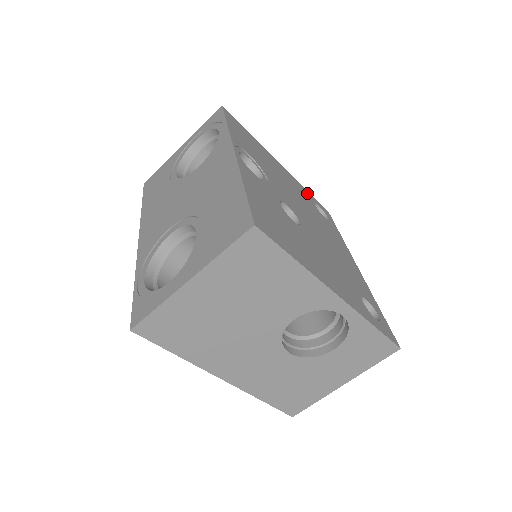
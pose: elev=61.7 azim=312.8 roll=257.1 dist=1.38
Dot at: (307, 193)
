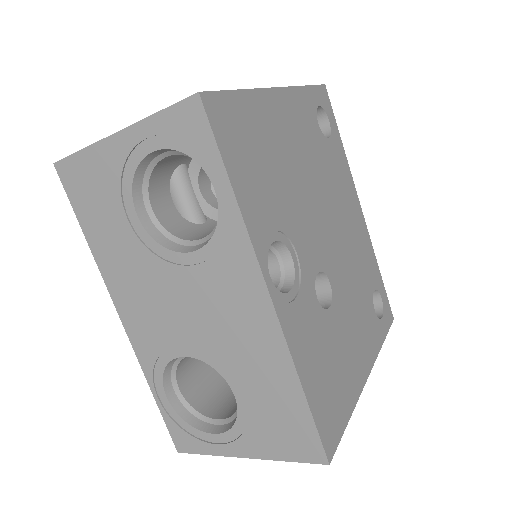
Dot at: (308, 101)
